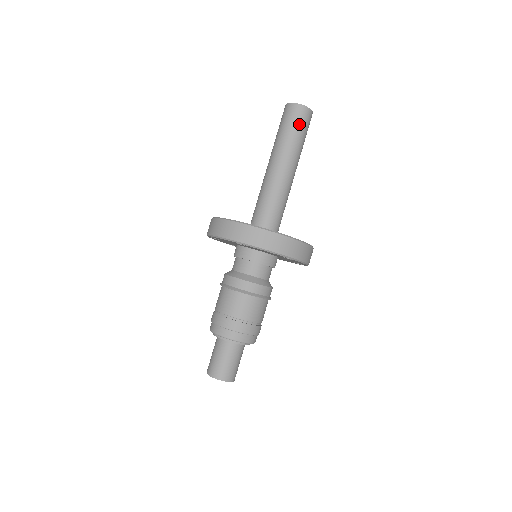
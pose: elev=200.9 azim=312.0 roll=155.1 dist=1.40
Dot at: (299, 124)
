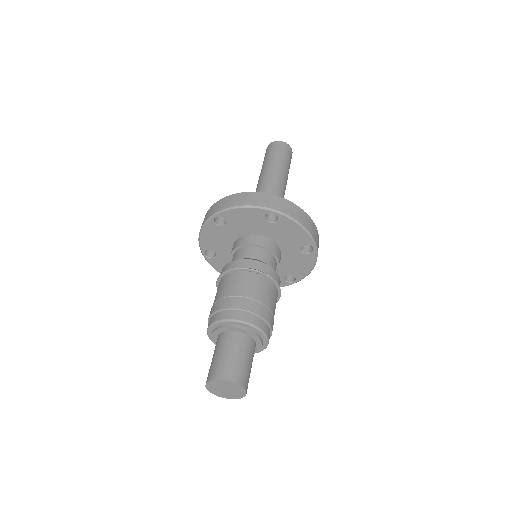
Dot at: (276, 151)
